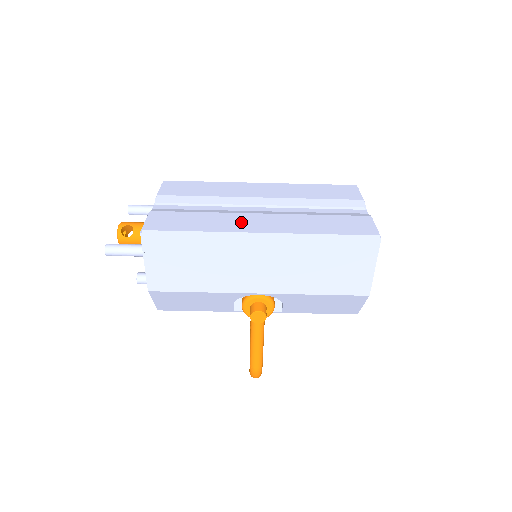
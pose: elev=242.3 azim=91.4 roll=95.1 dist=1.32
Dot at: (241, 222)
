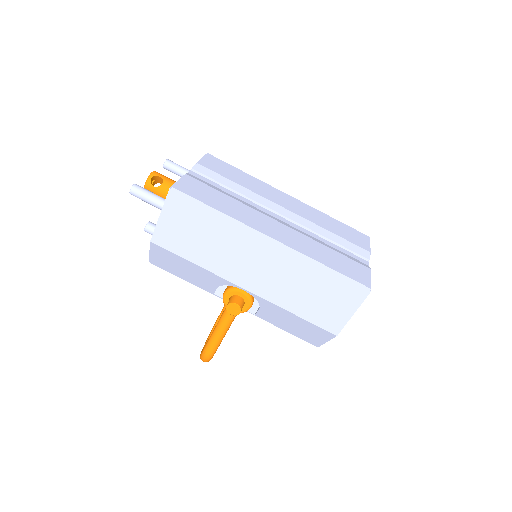
Dot at: (259, 221)
